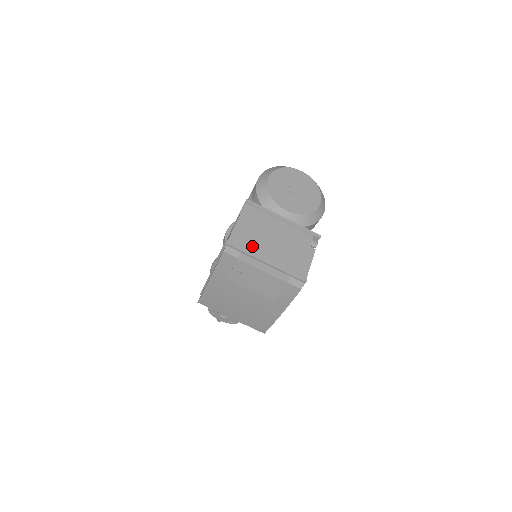
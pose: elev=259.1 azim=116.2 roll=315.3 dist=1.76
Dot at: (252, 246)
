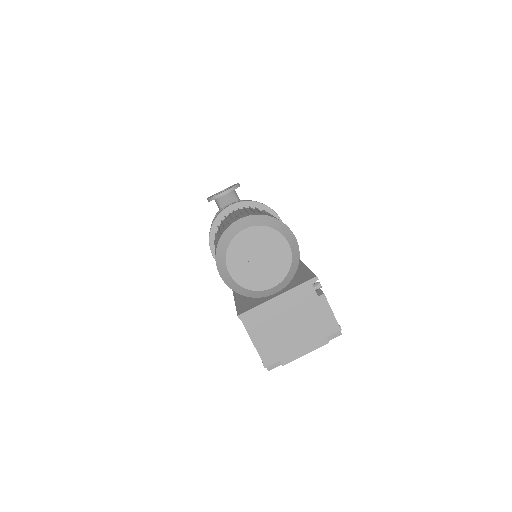
Dot at: (282, 348)
